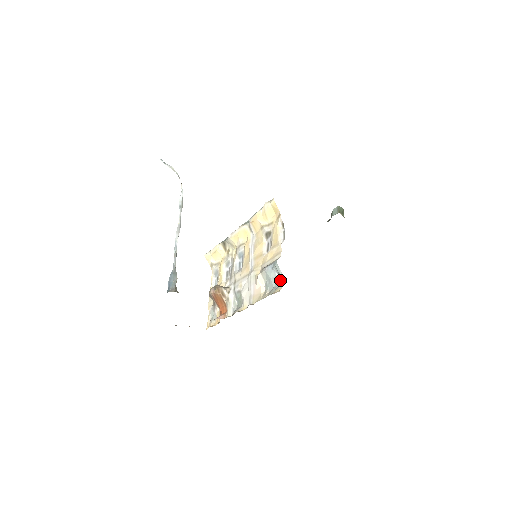
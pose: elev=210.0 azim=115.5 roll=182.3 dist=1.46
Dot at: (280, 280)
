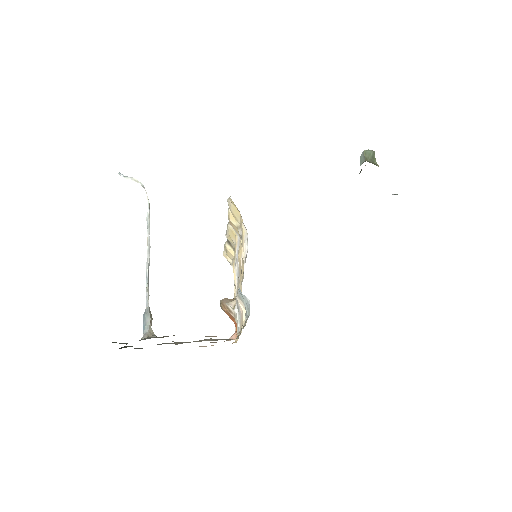
Dot at: occluded
